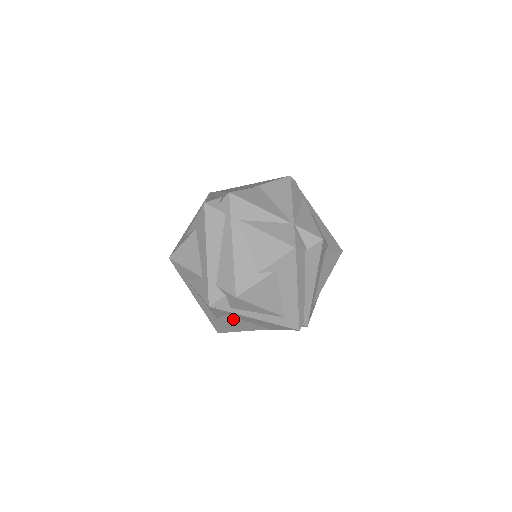
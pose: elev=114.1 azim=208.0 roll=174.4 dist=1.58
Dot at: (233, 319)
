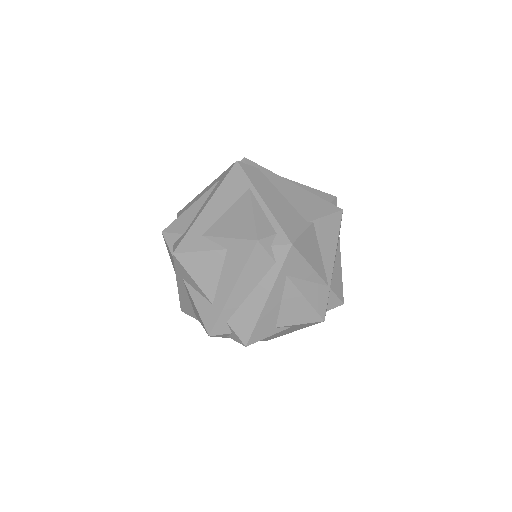
Dot at: occluded
